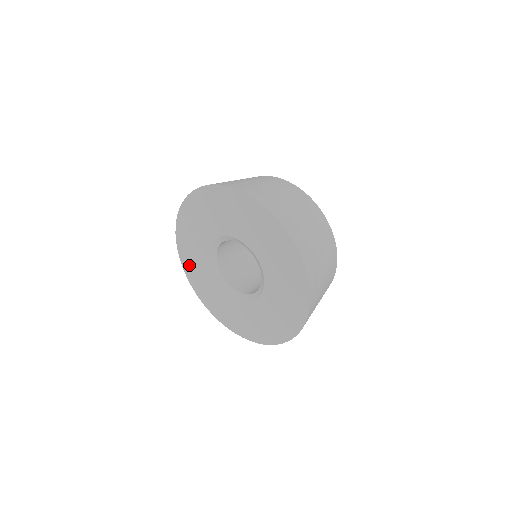
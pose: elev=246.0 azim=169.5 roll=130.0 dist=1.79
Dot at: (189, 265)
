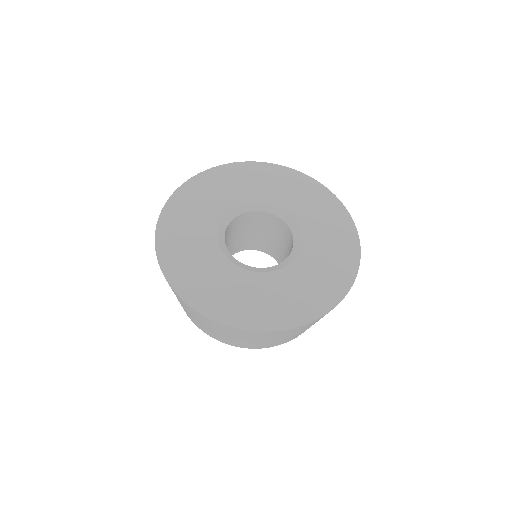
Dot at: (222, 306)
